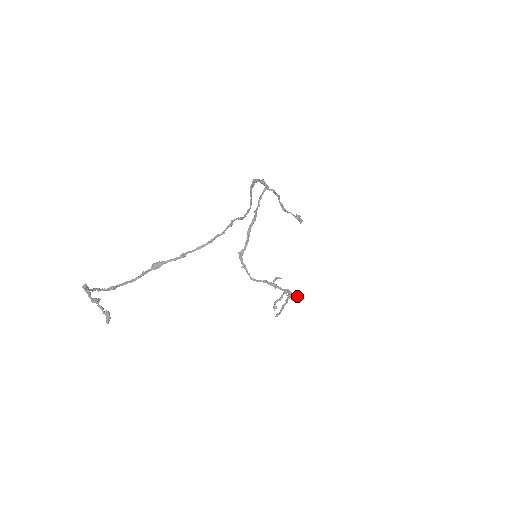
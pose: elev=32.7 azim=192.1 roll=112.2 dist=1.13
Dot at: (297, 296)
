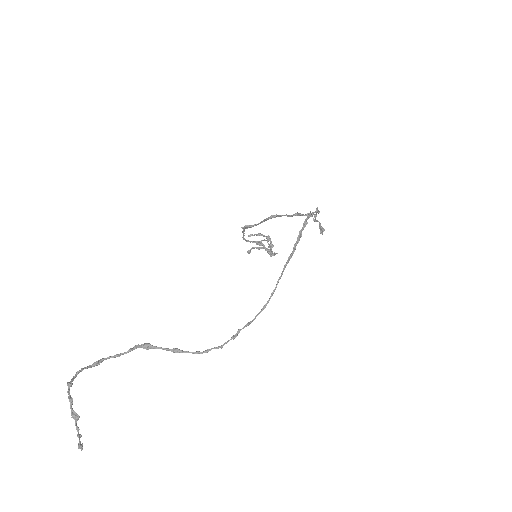
Dot at: (274, 254)
